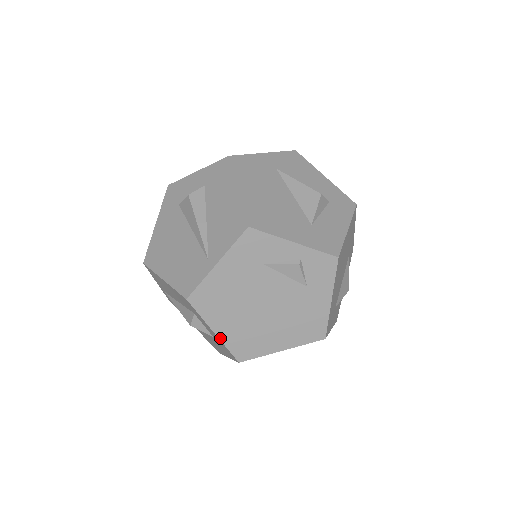
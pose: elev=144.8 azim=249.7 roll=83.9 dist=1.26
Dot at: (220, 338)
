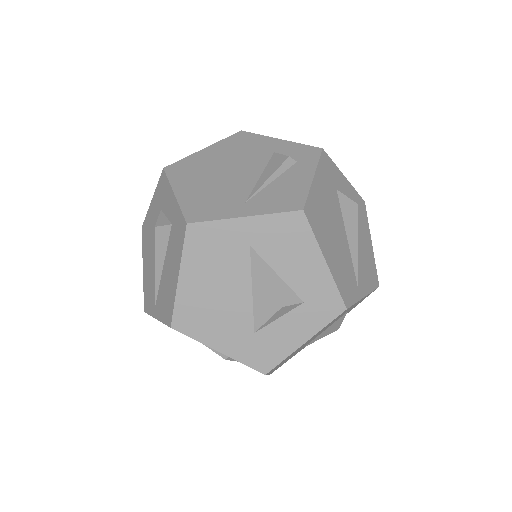
Dot at: occluded
